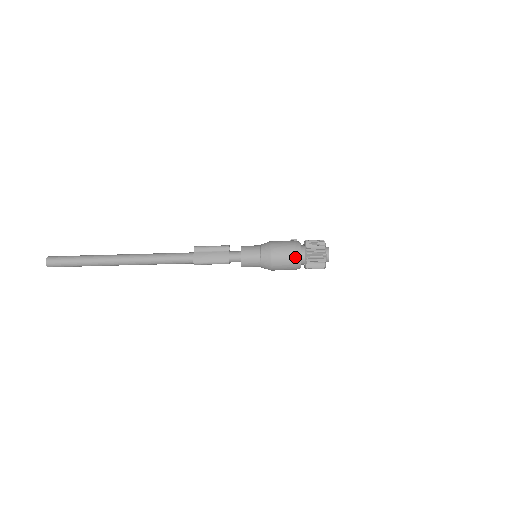
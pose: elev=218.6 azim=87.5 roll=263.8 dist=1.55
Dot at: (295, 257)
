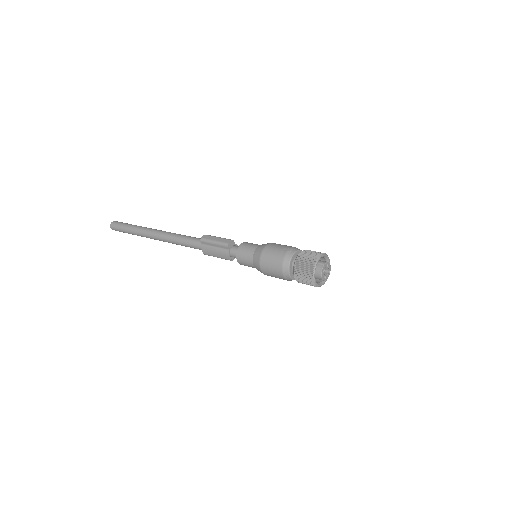
Dot at: (283, 276)
